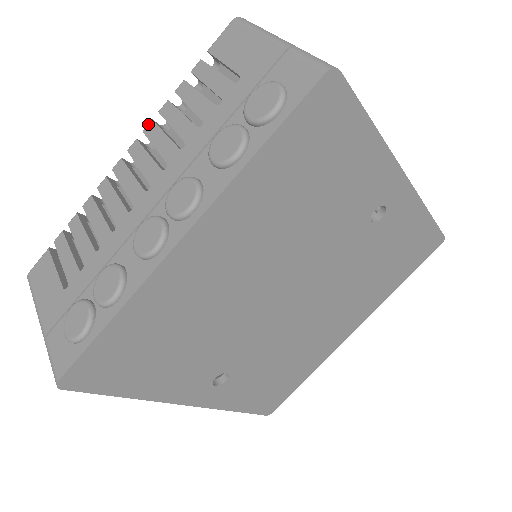
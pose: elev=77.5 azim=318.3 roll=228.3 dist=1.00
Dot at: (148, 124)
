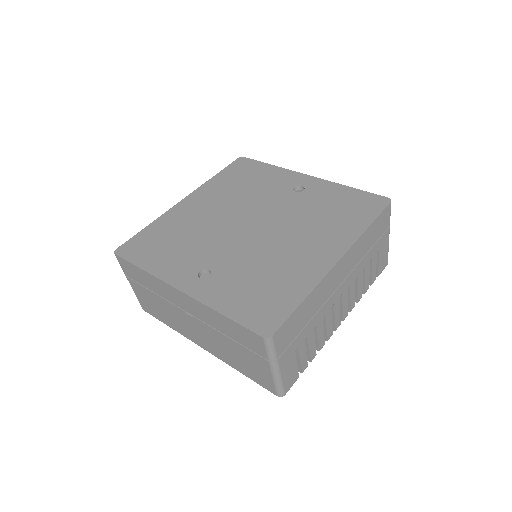
Dot at: occluded
